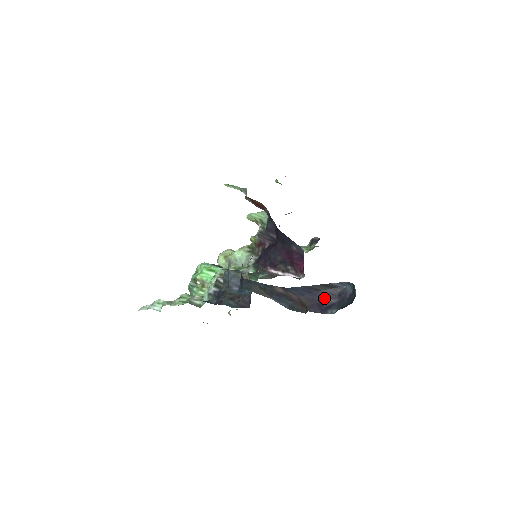
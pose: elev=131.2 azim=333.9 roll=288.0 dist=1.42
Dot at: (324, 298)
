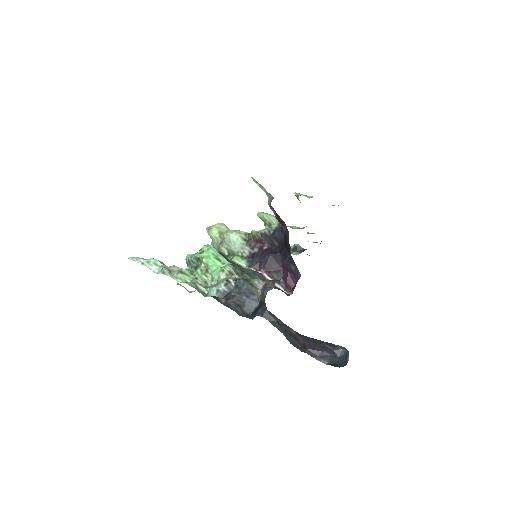
Dot at: (322, 349)
